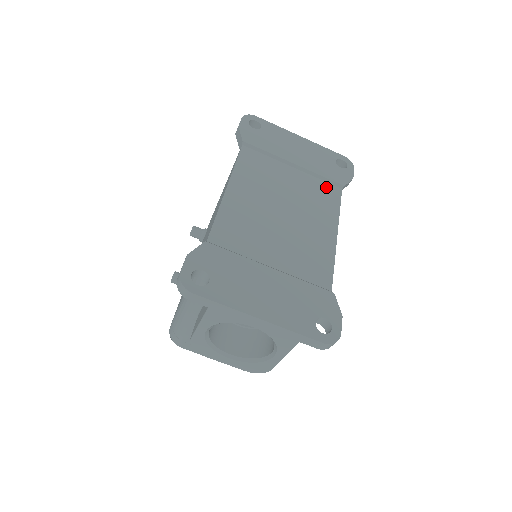
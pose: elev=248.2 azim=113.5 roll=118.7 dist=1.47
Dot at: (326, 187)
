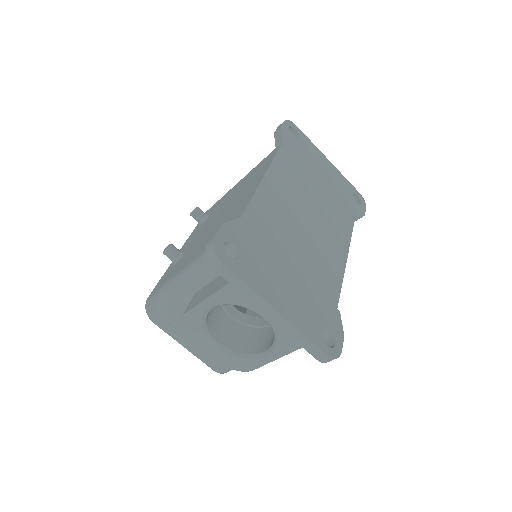
Dot at: (343, 214)
